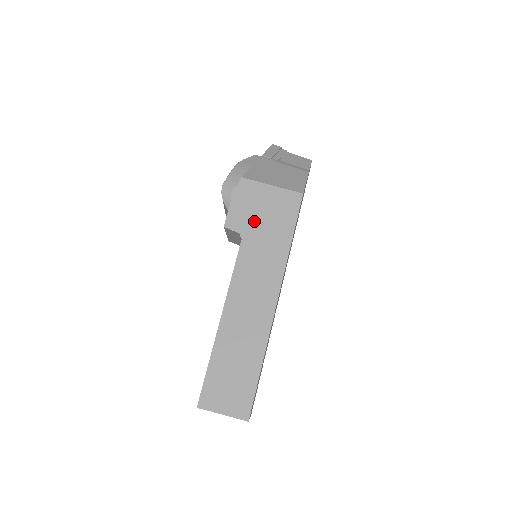
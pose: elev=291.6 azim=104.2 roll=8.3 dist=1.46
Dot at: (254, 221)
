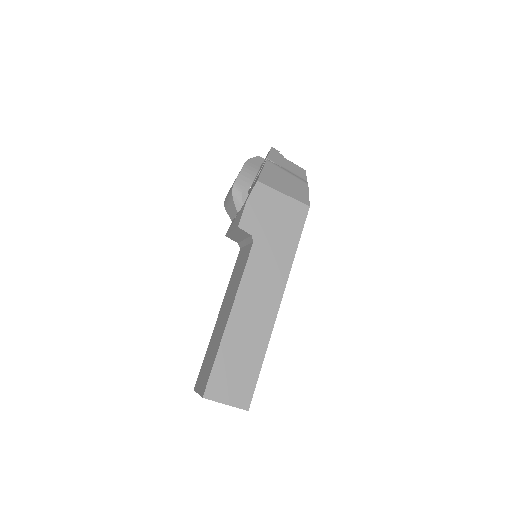
Dot at: (266, 226)
